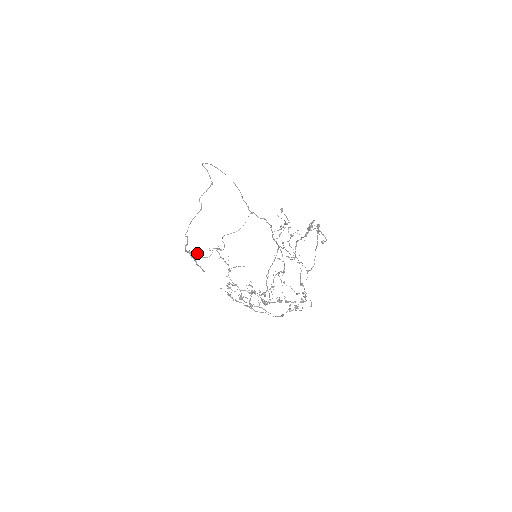
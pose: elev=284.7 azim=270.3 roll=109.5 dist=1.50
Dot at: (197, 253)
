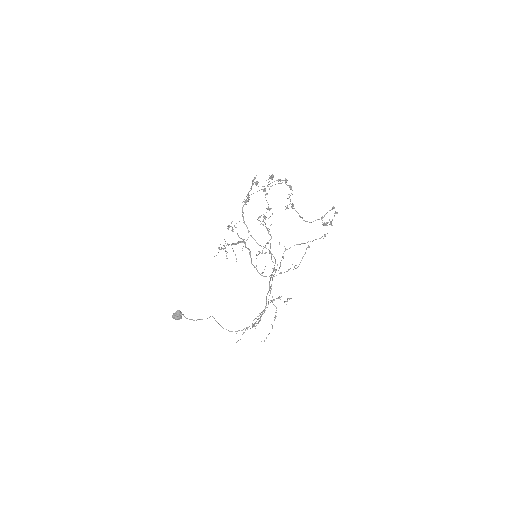
Dot at: occluded
